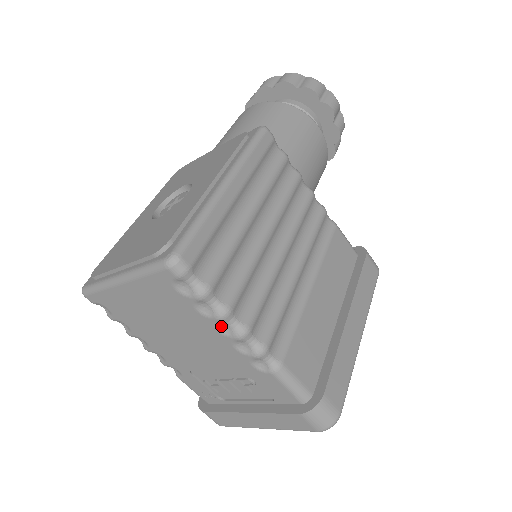
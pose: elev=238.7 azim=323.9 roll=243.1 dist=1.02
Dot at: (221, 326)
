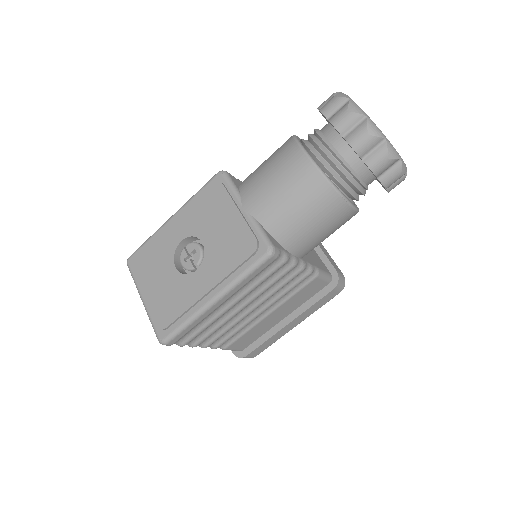
Dot at: occluded
